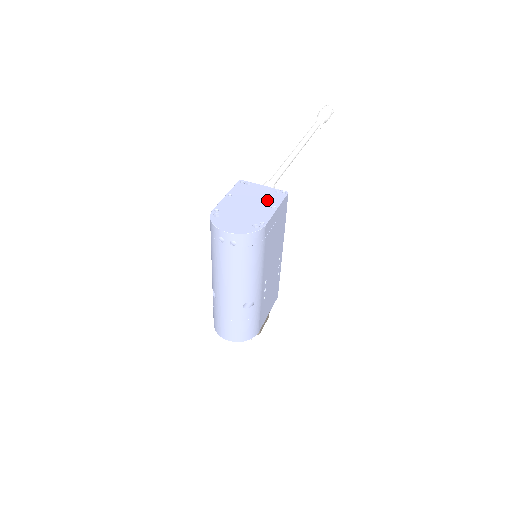
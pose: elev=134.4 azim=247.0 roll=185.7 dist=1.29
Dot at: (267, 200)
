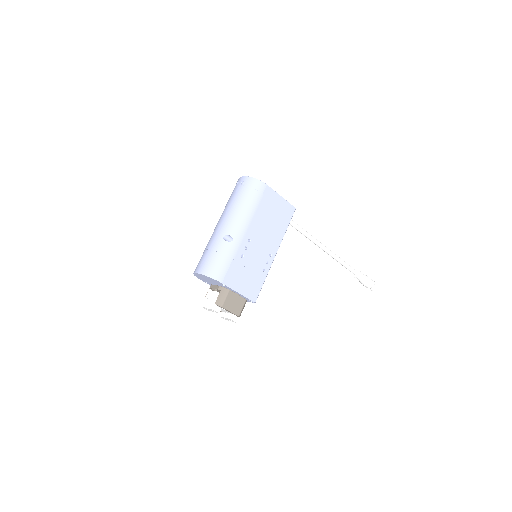
Dot at: occluded
